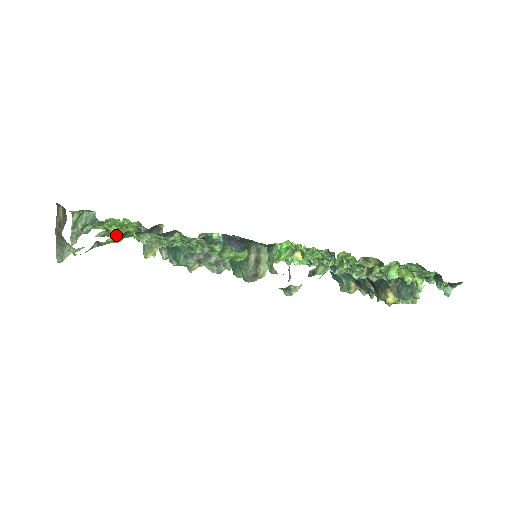
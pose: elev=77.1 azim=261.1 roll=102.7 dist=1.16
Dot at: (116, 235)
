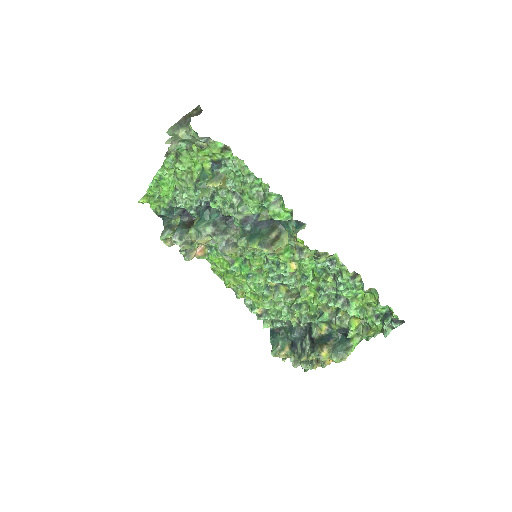
Dot at: (222, 144)
